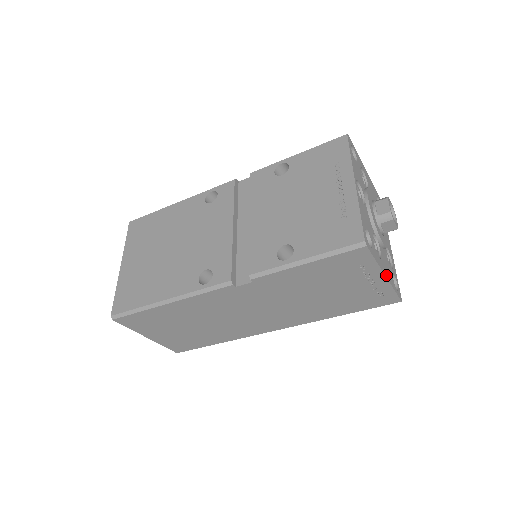
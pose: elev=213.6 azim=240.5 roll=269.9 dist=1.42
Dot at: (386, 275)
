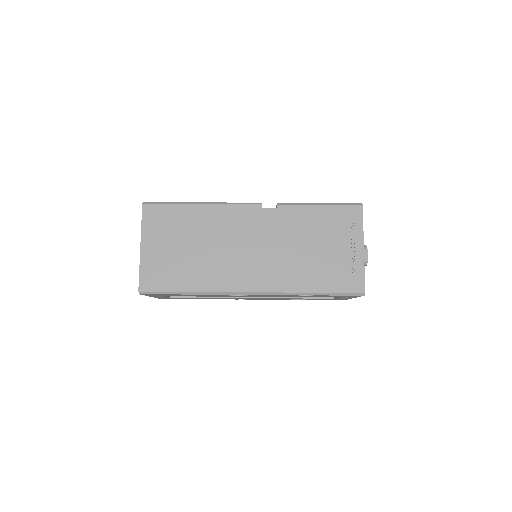
Dot at: (363, 251)
